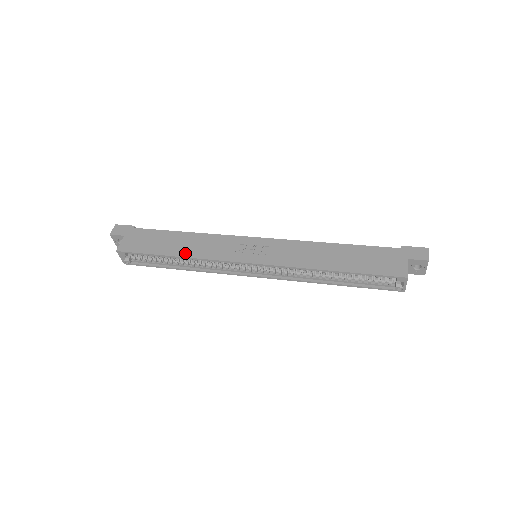
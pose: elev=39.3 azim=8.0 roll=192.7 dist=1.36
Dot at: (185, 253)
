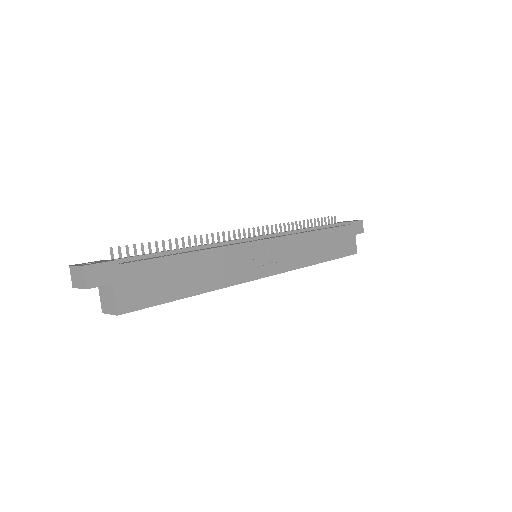
Dot at: (207, 286)
